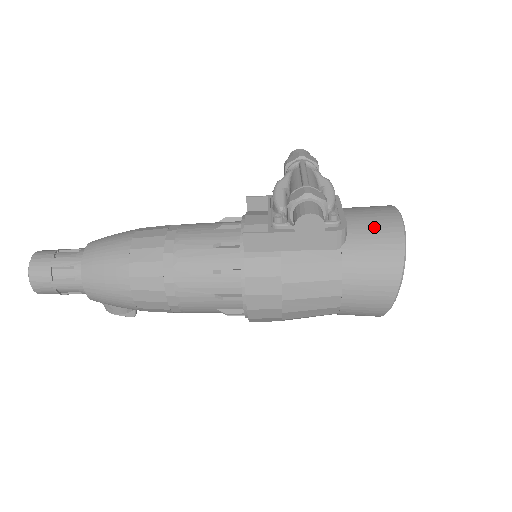
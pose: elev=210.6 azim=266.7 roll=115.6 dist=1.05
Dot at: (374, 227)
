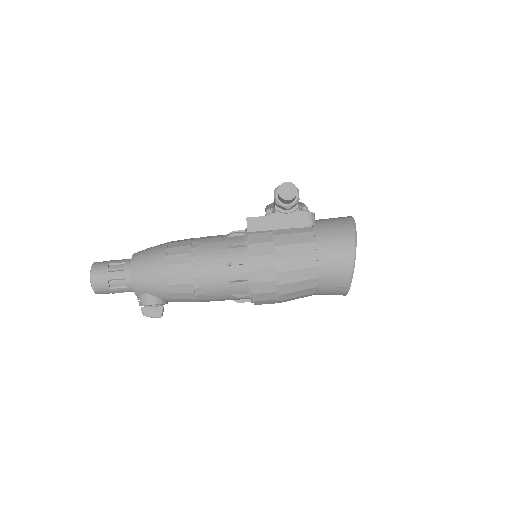
Dot at: (333, 218)
